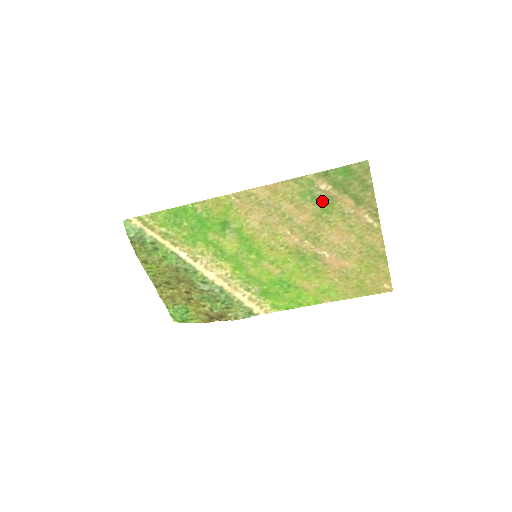
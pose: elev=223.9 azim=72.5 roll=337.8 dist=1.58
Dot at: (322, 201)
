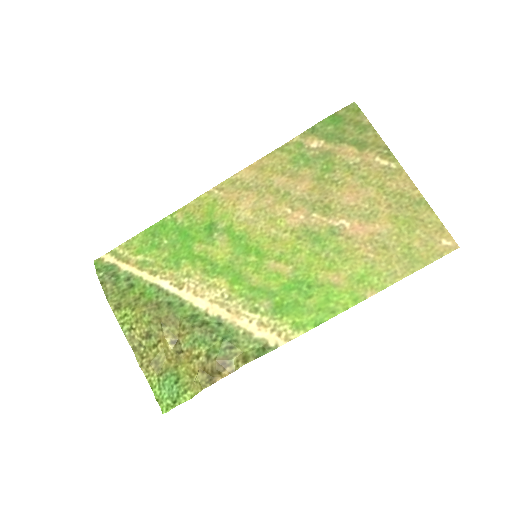
Dot at: (318, 161)
